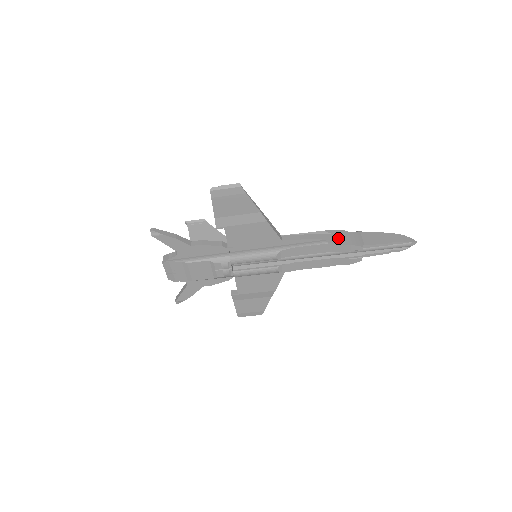
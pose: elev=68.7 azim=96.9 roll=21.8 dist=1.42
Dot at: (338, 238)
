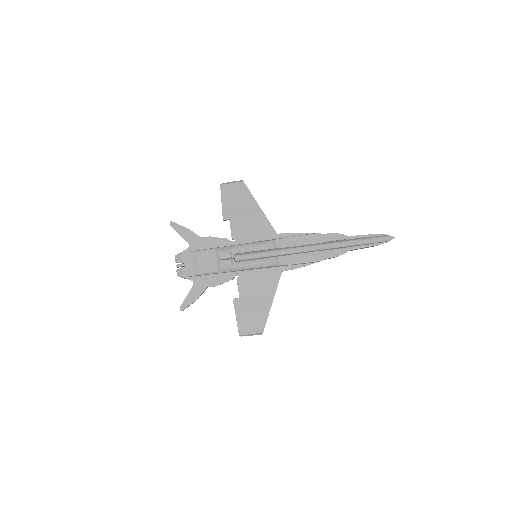
Dot at: occluded
